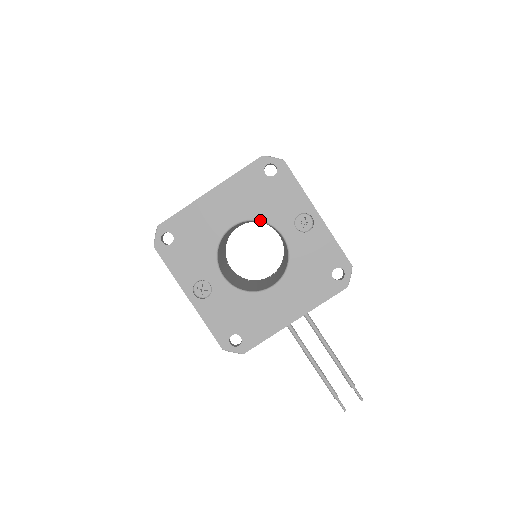
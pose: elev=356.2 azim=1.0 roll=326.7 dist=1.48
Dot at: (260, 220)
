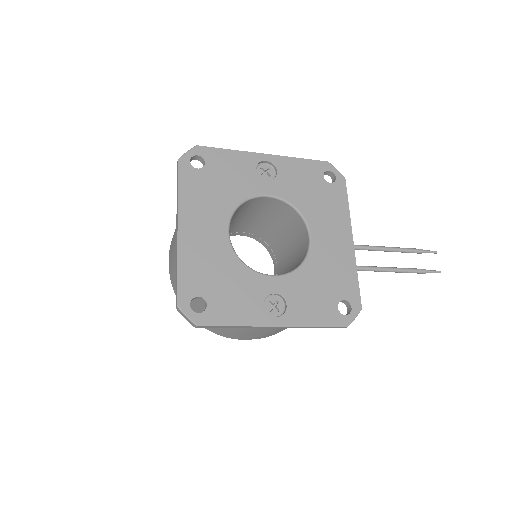
Dot at: (239, 204)
